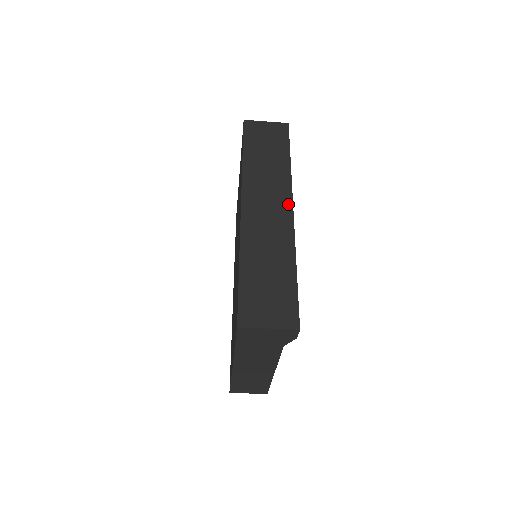
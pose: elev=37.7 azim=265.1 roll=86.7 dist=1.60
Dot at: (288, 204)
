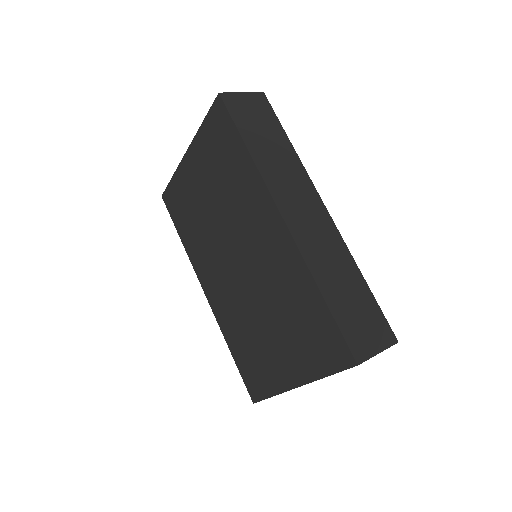
Dot at: (319, 203)
